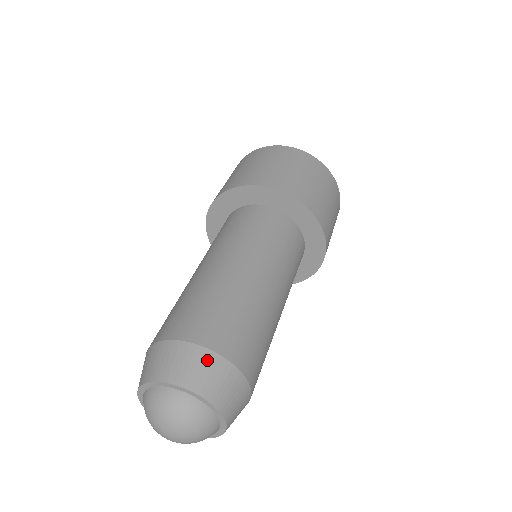
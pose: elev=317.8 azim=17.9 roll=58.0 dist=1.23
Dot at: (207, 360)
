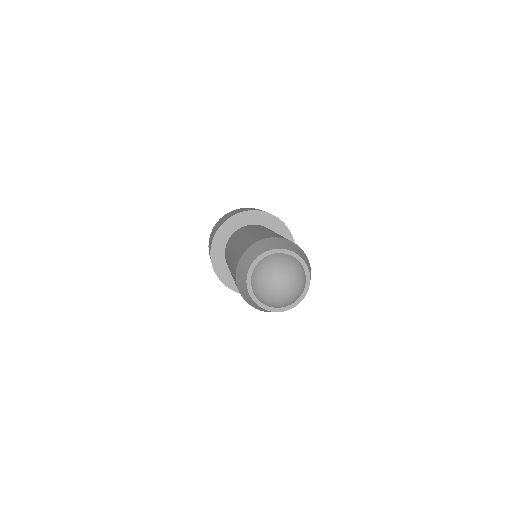
Dot at: (302, 252)
